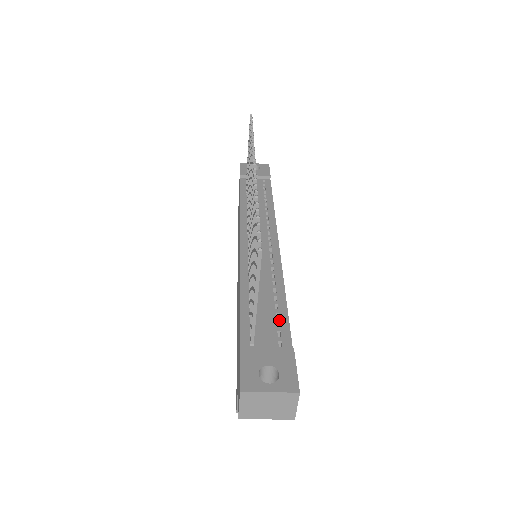
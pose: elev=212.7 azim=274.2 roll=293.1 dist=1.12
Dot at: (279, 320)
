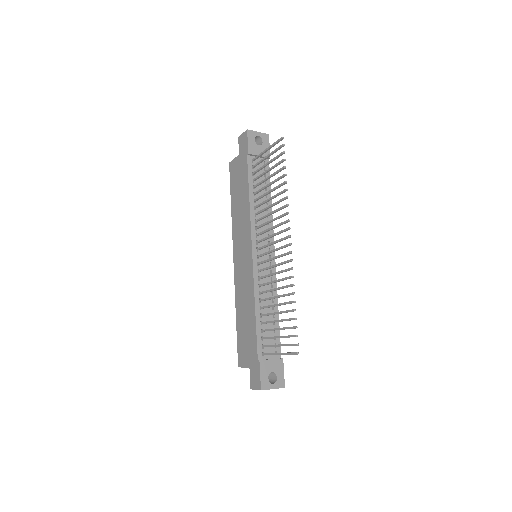
Dot at: (275, 335)
